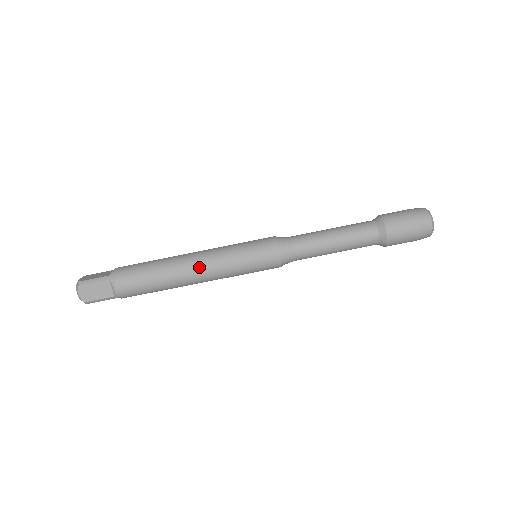
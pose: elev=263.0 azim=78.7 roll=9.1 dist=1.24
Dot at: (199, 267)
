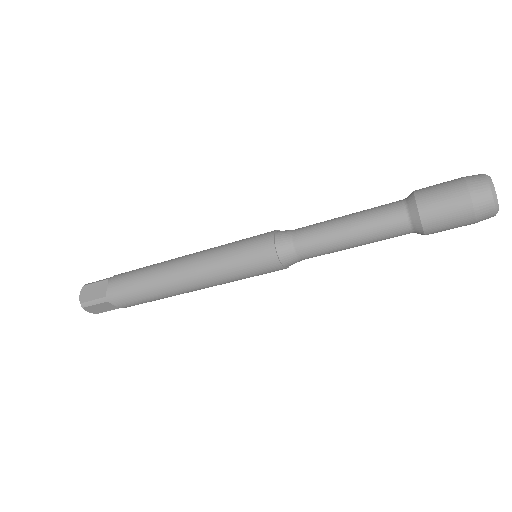
Dot at: (194, 285)
